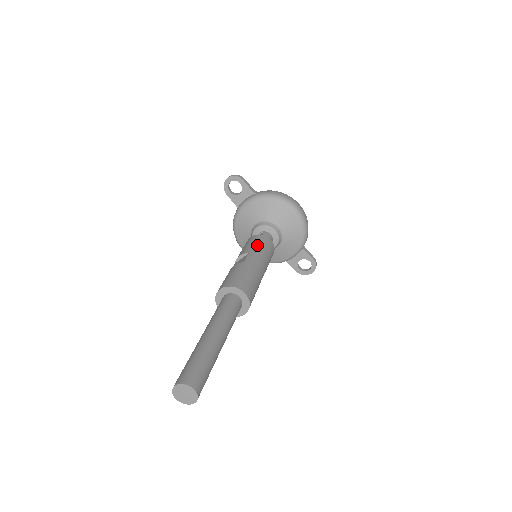
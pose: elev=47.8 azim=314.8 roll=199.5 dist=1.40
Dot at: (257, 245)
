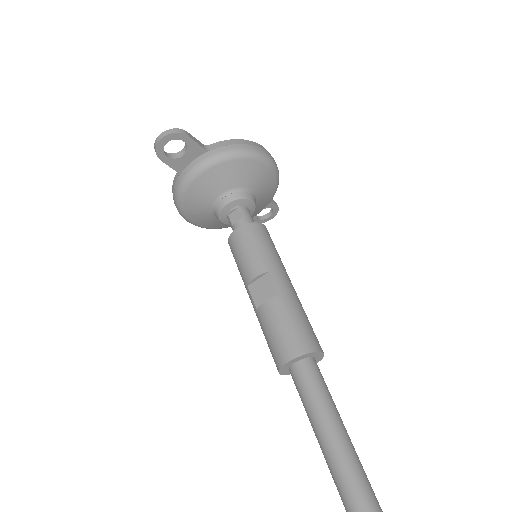
Dot at: (265, 249)
